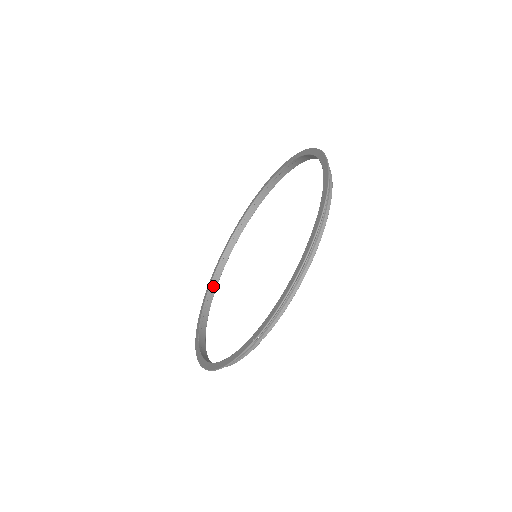
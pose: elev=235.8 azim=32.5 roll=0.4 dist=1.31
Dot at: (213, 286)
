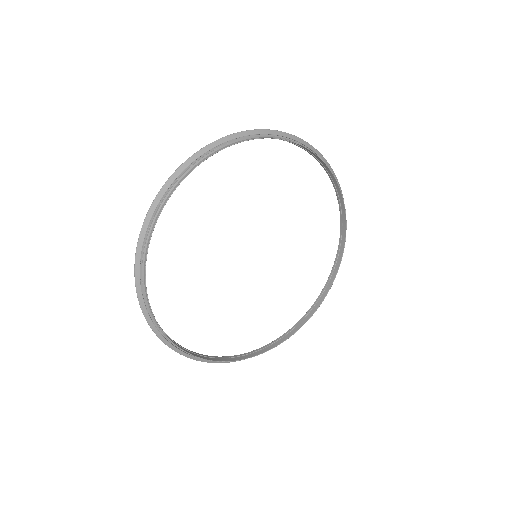
Dot at: (325, 290)
